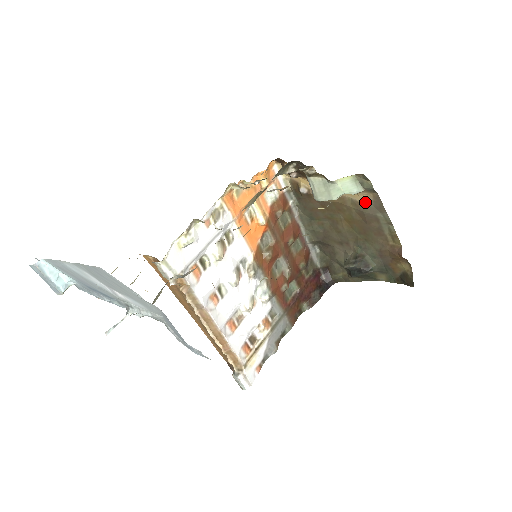
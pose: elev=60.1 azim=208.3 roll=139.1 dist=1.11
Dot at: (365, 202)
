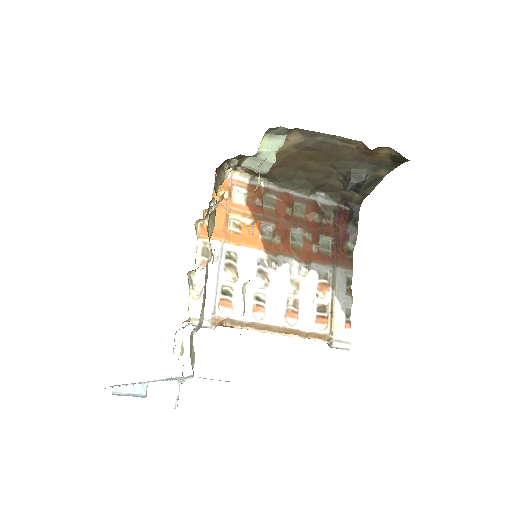
Dot at: (300, 140)
